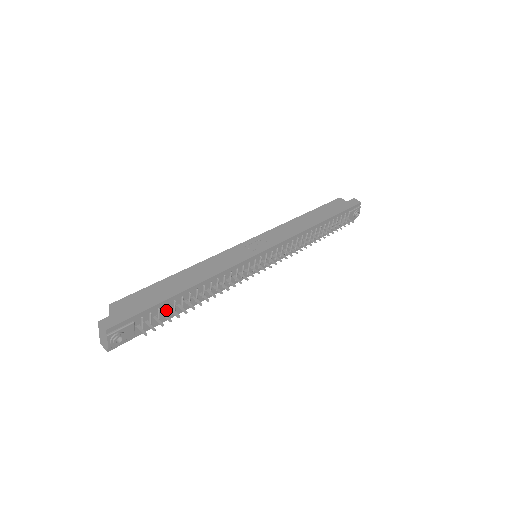
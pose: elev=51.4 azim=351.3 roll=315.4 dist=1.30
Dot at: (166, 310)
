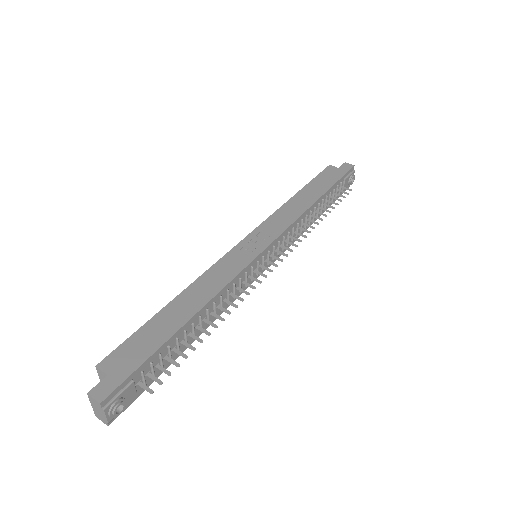
Dot at: (169, 353)
